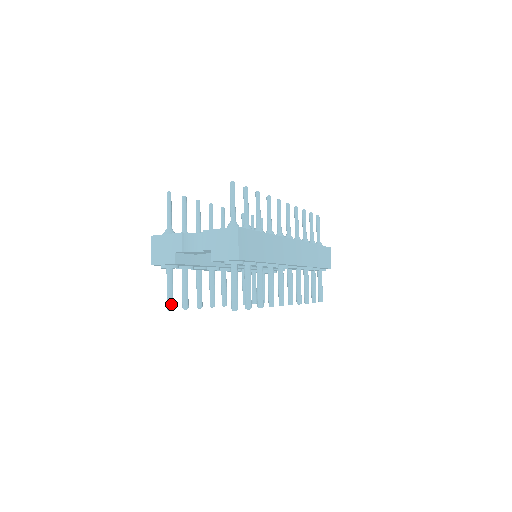
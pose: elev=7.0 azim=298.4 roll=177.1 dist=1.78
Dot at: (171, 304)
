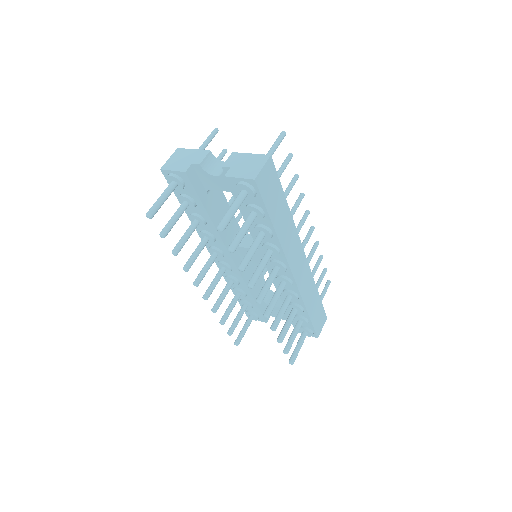
Dot at: (154, 211)
